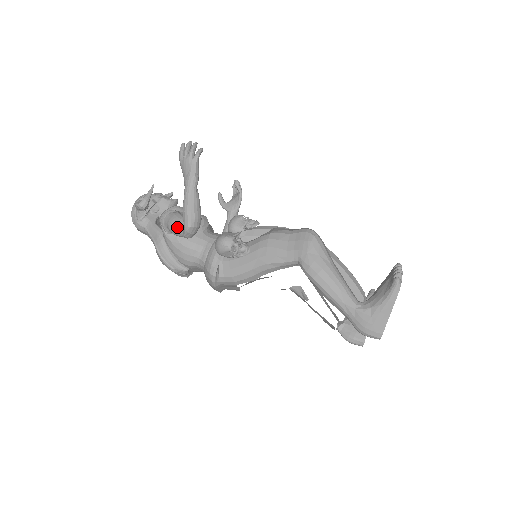
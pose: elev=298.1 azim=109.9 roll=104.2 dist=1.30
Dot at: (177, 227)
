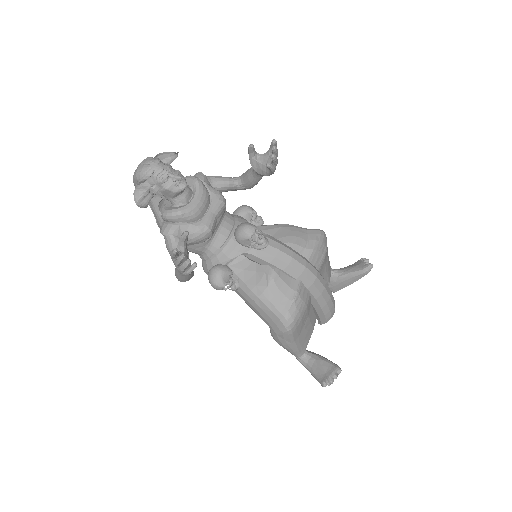
Dot at: occluded
